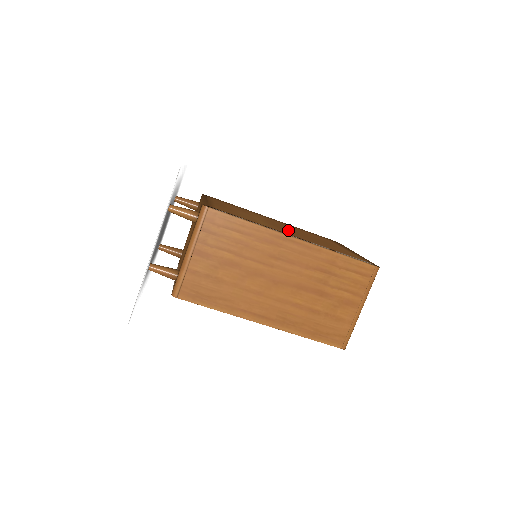
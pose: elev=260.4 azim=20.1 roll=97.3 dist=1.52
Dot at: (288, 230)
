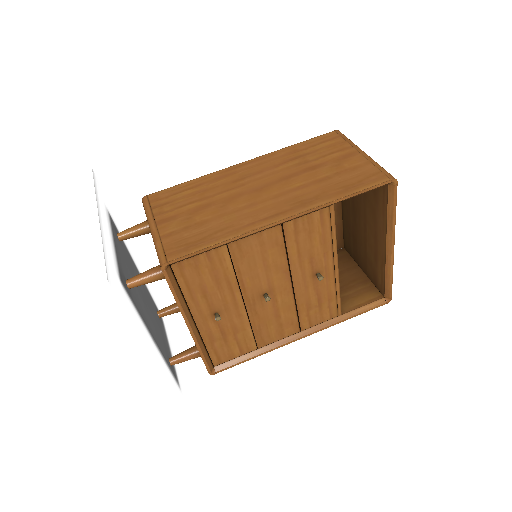
Dot at: occluded
